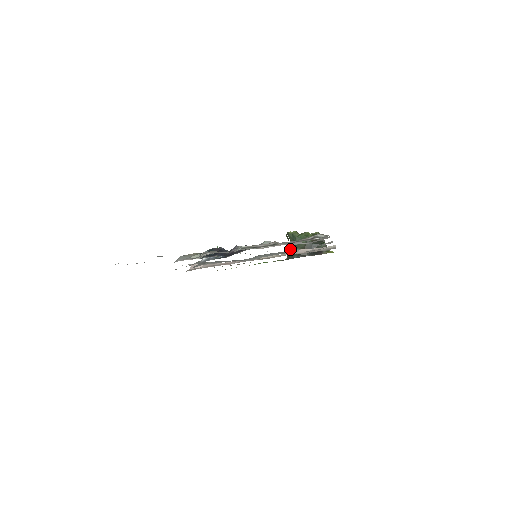
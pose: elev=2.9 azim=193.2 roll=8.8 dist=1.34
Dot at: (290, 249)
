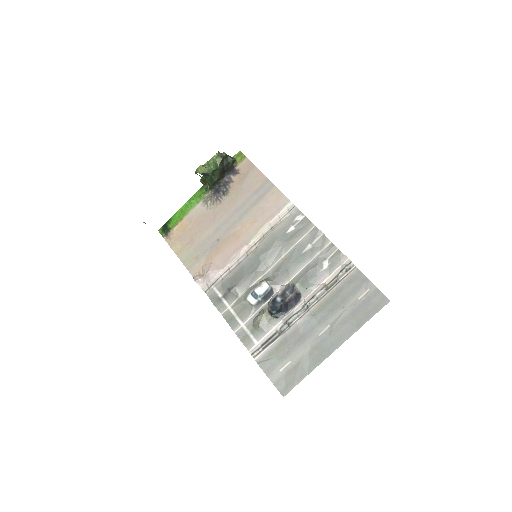
Dot at: (204, 179)
